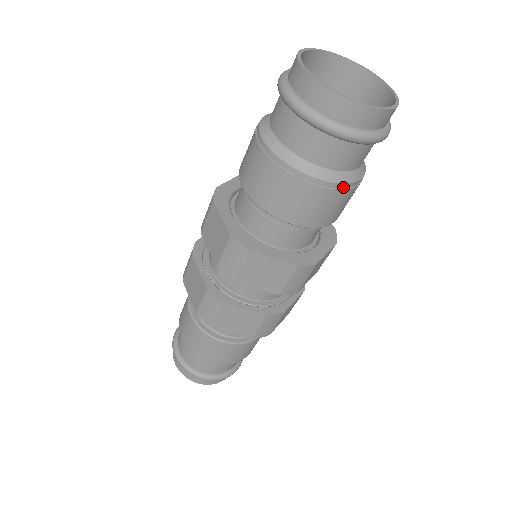
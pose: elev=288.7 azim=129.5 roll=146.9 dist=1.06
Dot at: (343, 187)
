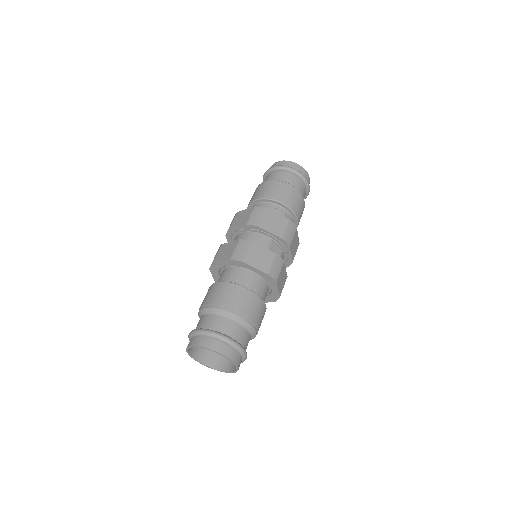
Dot at: occluded
